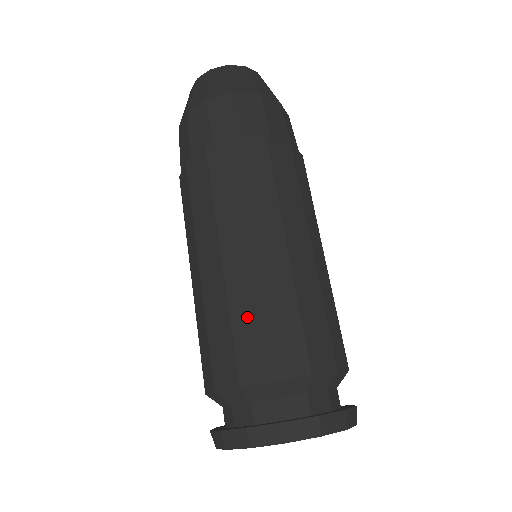
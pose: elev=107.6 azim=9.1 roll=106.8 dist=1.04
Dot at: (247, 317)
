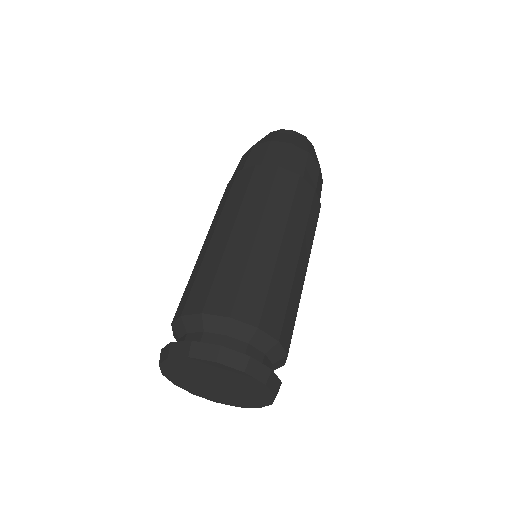
Dot at: (192, 278)
